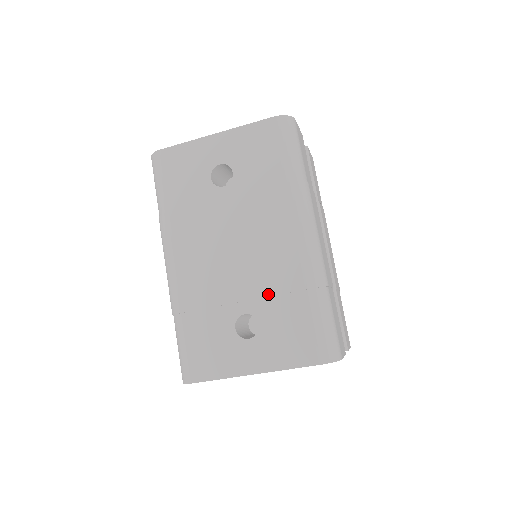
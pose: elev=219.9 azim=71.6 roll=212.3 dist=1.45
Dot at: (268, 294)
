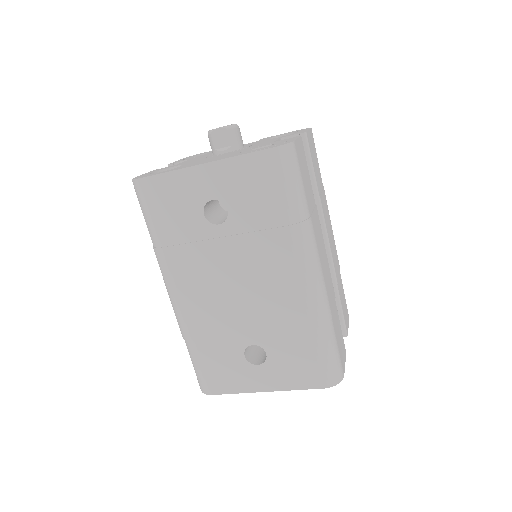
Dot at: (274, 330)
